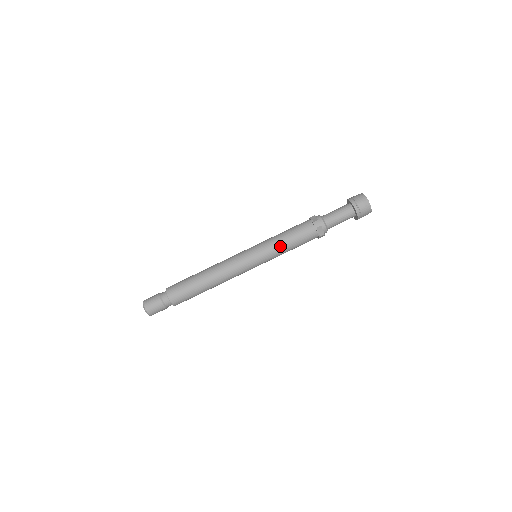
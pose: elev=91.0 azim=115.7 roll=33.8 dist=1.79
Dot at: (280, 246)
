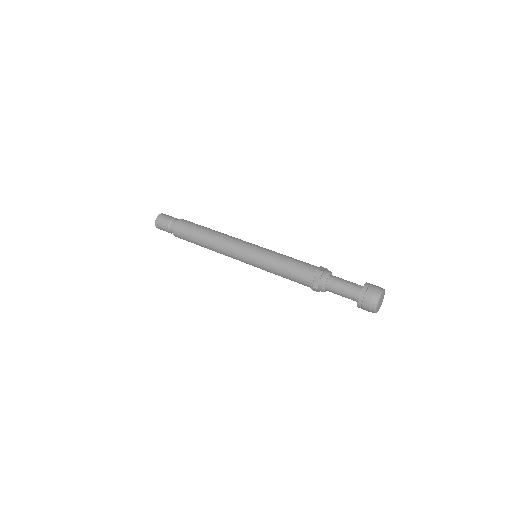
Dot at: occluded
